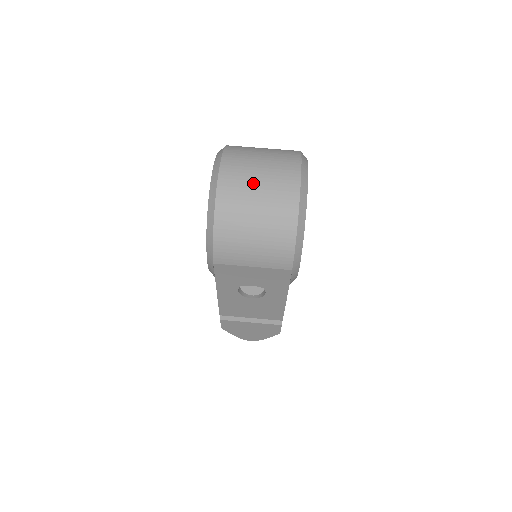
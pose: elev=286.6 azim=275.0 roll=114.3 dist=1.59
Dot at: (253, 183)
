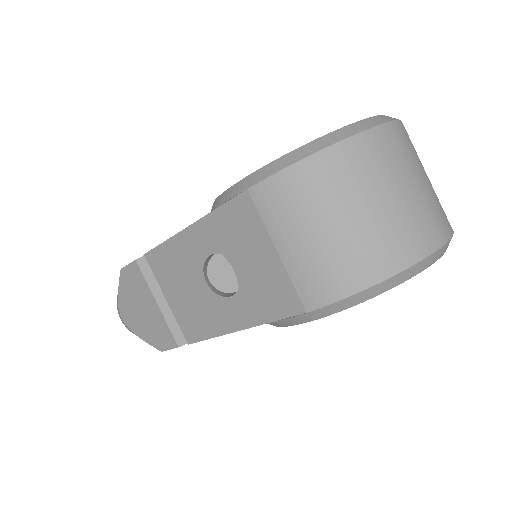
Dot at: (403, 179)
